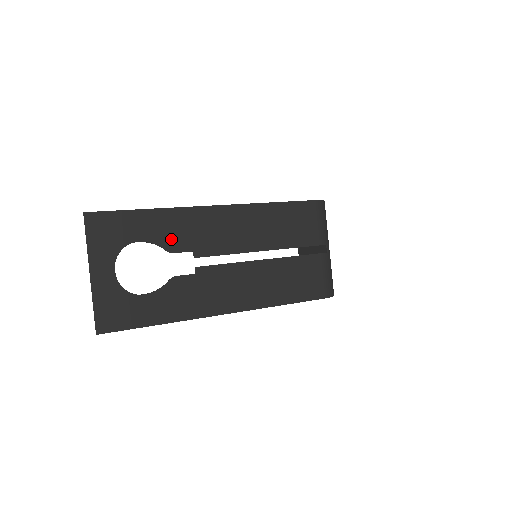
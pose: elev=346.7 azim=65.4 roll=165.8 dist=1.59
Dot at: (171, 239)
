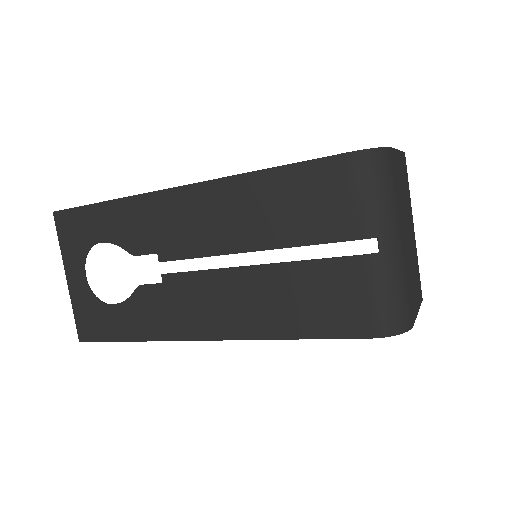
Dot at: (132, 238)
